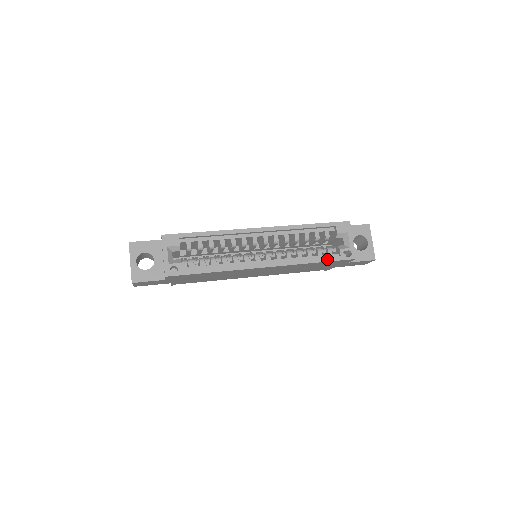
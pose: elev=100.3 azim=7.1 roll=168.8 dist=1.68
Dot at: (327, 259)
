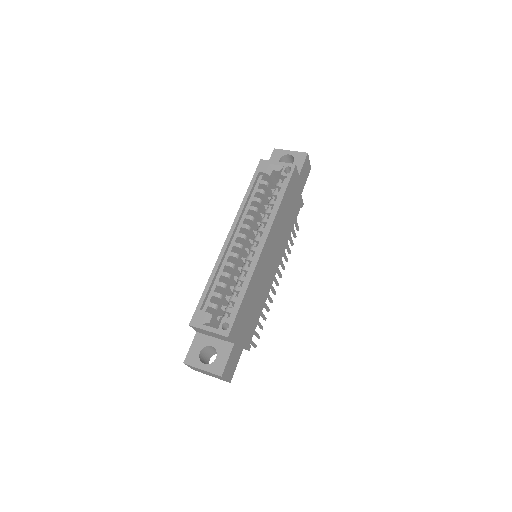
Dot at: (284, 188)
